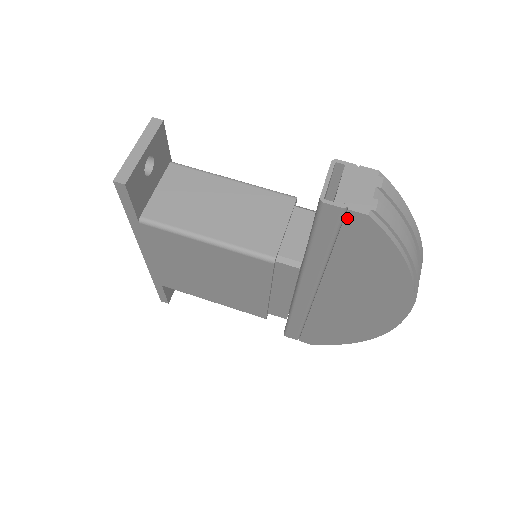
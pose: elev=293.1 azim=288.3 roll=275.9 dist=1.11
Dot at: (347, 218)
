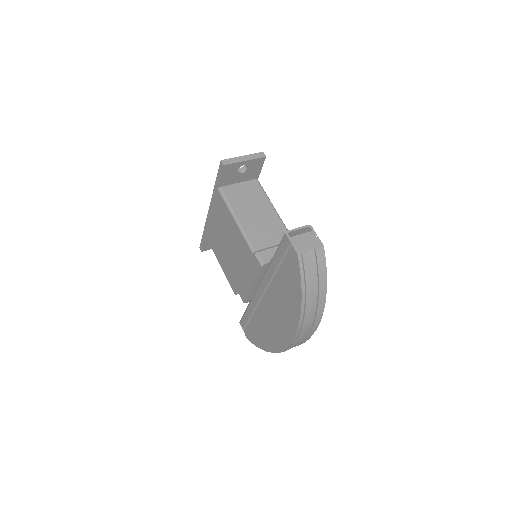
Dot at: (290, 250)
